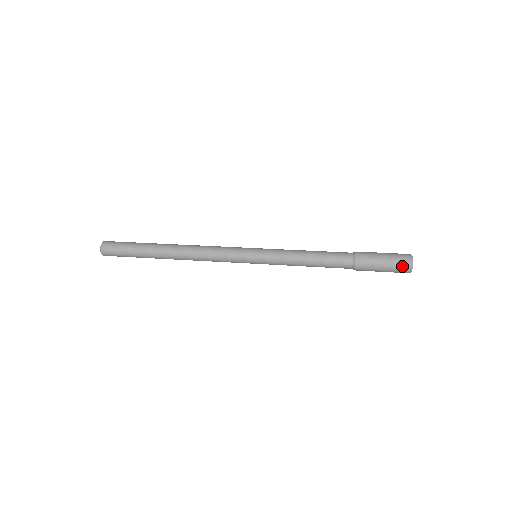
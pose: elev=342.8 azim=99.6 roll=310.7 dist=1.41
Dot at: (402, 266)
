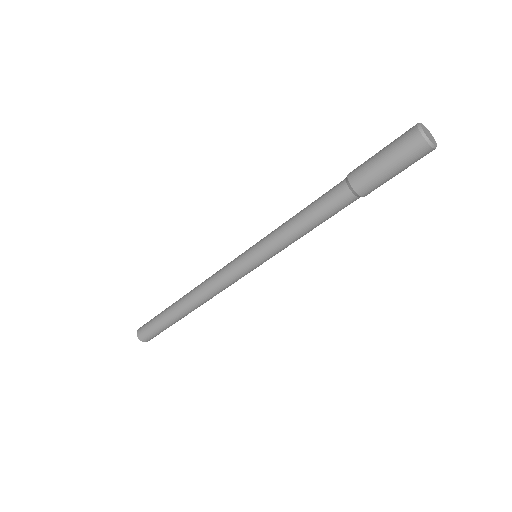
Dot at: (406, 137)
